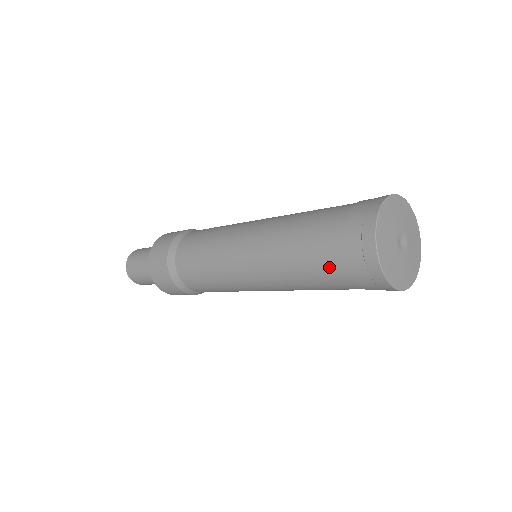
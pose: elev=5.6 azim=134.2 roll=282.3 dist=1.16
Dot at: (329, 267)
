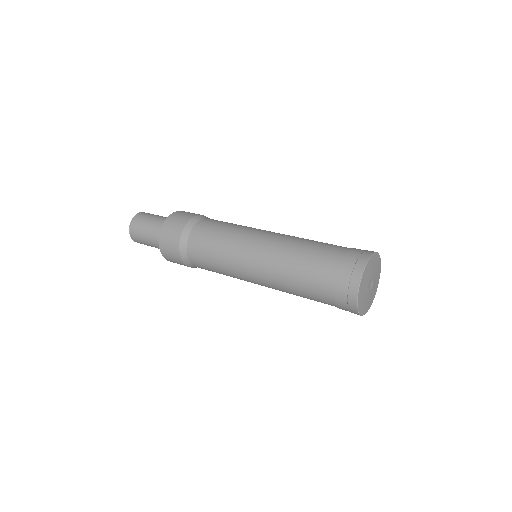
Dot at: (321, 295)
